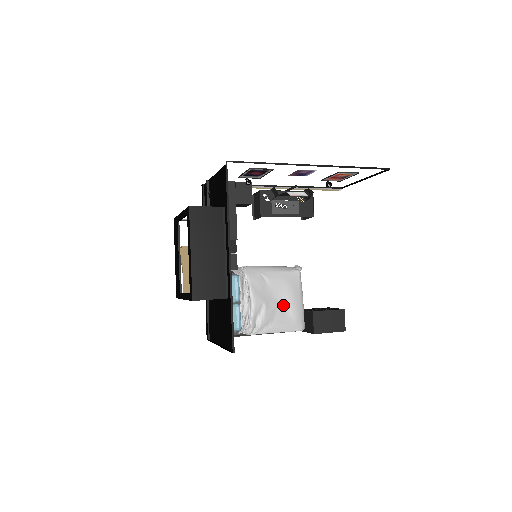
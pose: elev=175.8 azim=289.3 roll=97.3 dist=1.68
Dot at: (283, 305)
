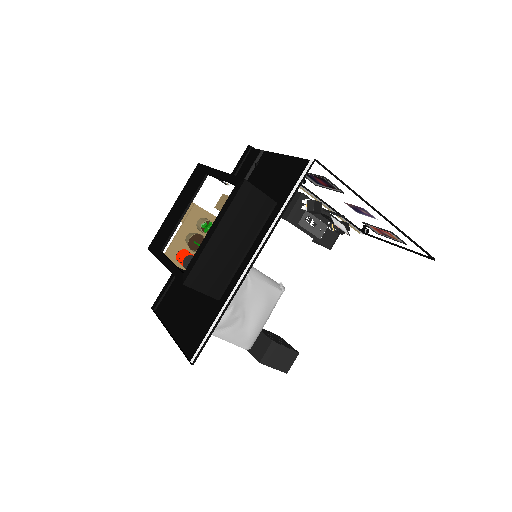
Dot at: (248, 317)
